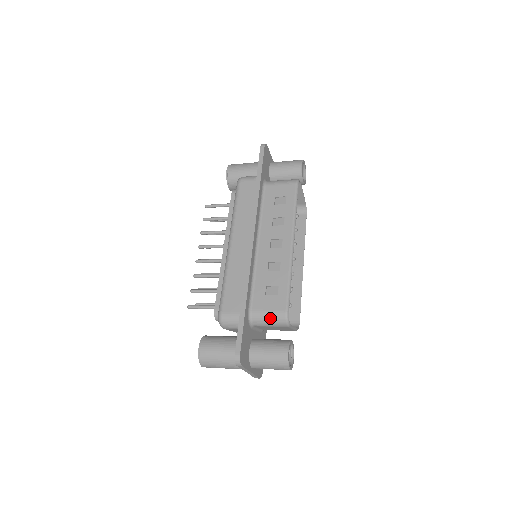
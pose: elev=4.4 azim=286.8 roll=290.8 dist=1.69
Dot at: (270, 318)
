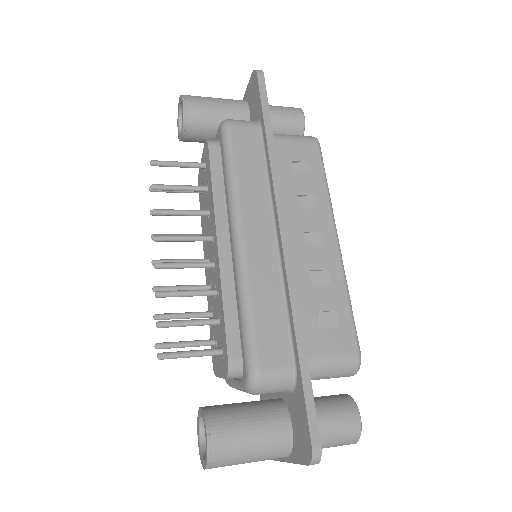
Dot at: (335, 367)
